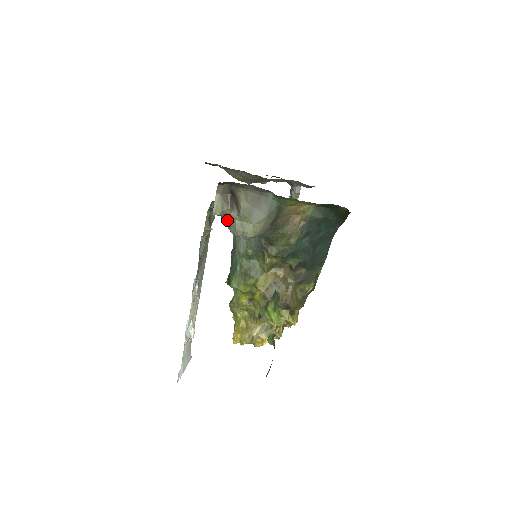
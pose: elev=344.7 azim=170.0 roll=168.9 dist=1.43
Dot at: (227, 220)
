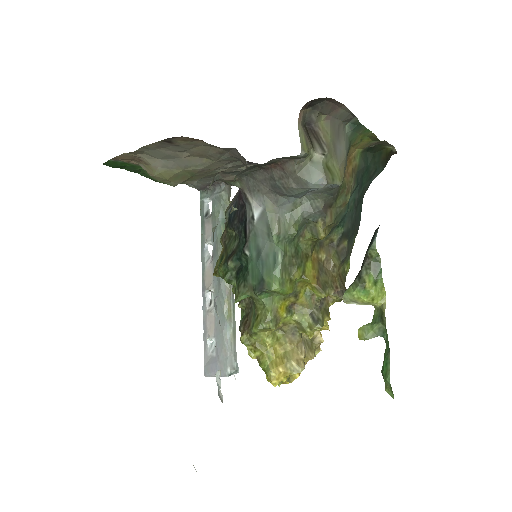
Dot at: (304, 167)
